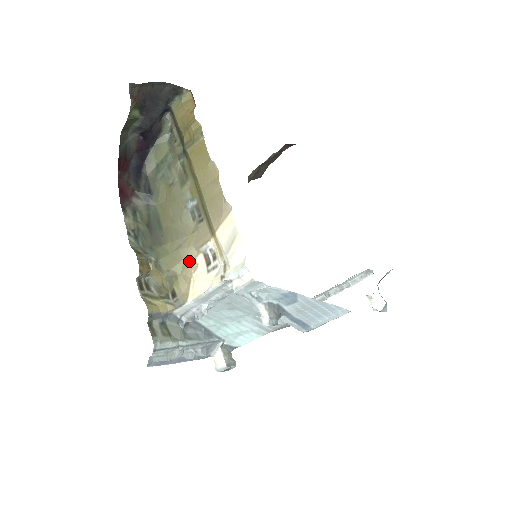
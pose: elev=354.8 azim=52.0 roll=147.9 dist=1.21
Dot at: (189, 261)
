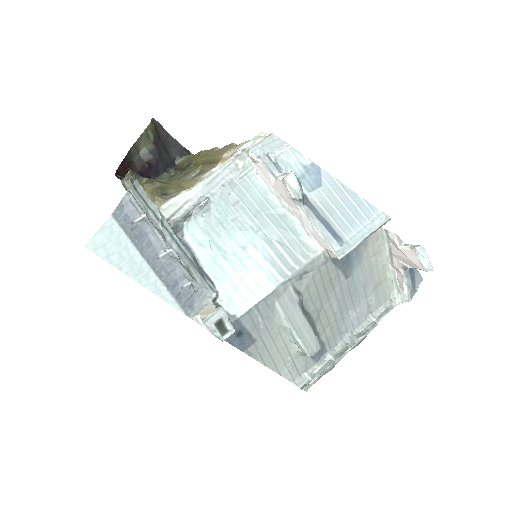
Dot at: (188, 184)
